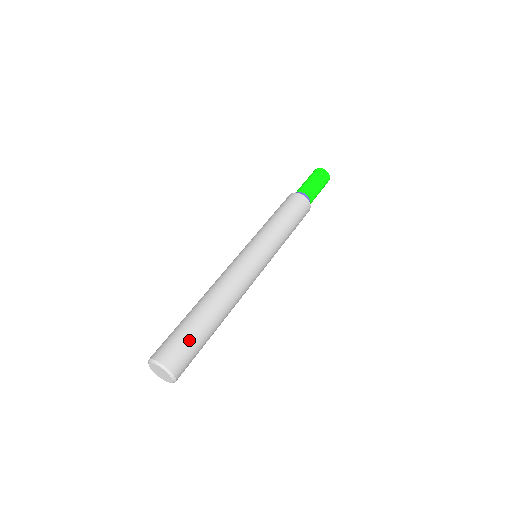
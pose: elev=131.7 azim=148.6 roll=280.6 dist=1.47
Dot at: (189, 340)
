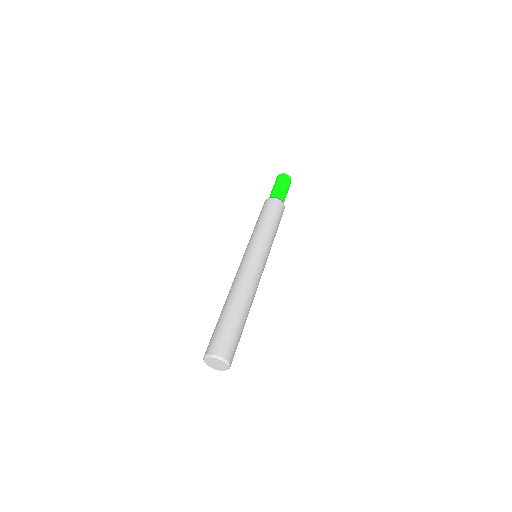
Dot at: (239, 340)
